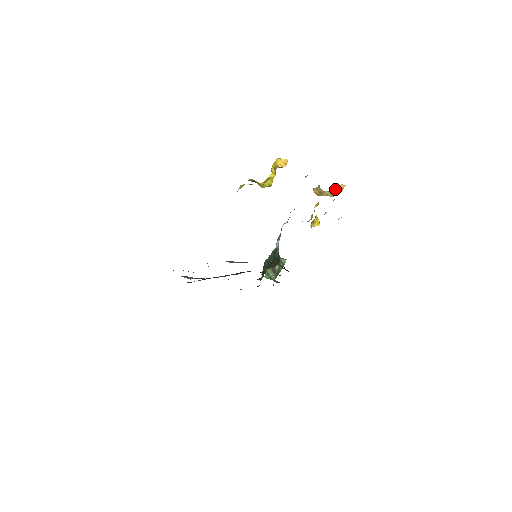
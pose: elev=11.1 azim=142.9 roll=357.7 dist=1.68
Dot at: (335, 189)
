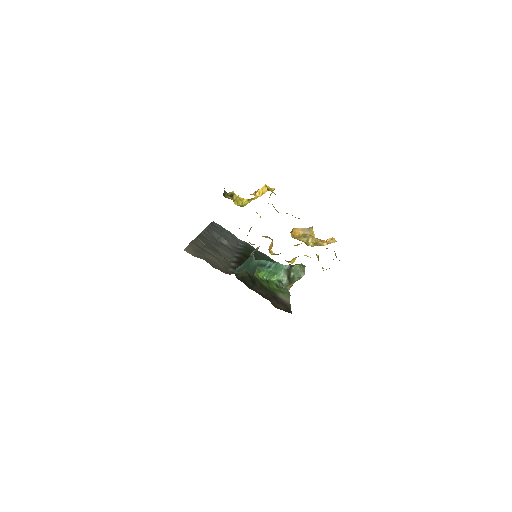
Dot at: (327, 239)
